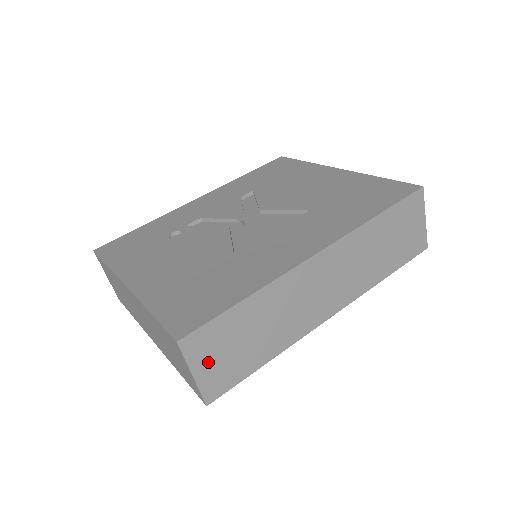
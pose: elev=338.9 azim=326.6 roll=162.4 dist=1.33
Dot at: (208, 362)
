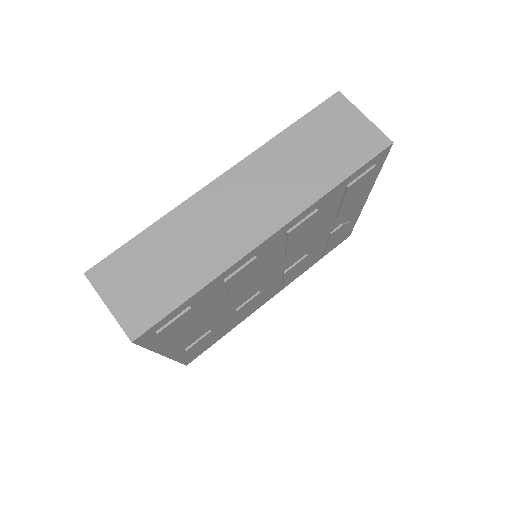
Dot at: (122, 293)
